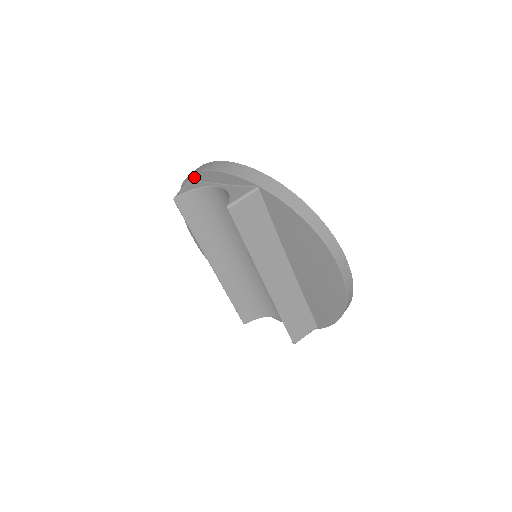
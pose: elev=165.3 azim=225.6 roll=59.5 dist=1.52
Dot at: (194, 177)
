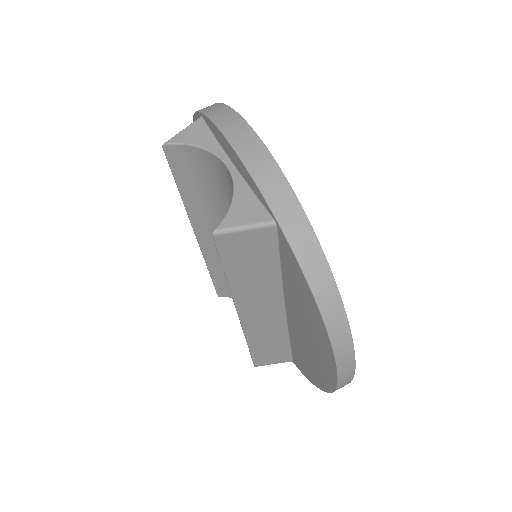
Dot at: (208, 122)
